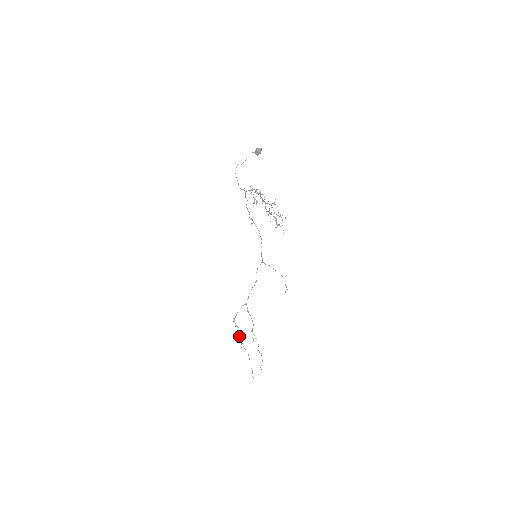
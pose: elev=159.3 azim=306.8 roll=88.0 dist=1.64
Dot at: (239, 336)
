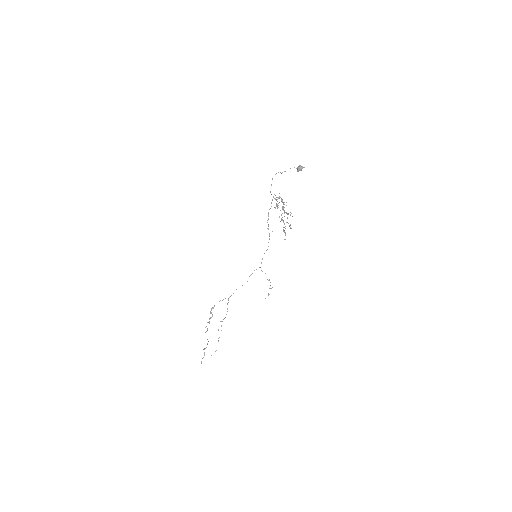
Dot at: (209, 322)
